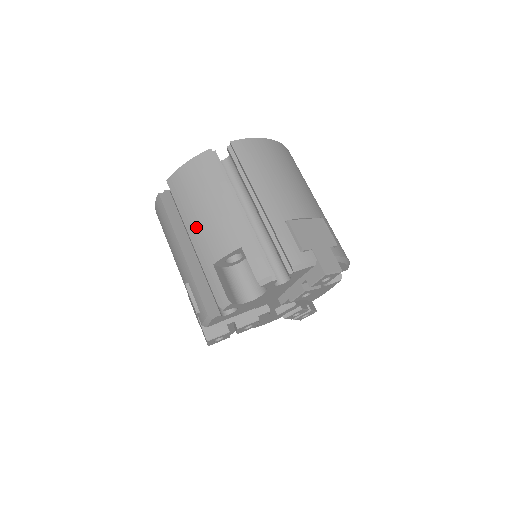
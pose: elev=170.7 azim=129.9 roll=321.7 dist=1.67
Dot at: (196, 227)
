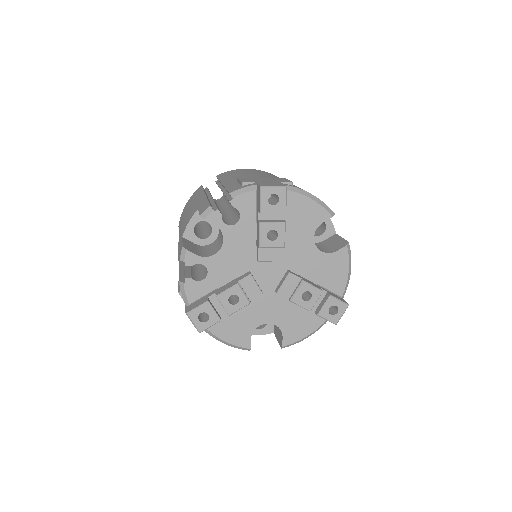
Dot at: (181, 229)
